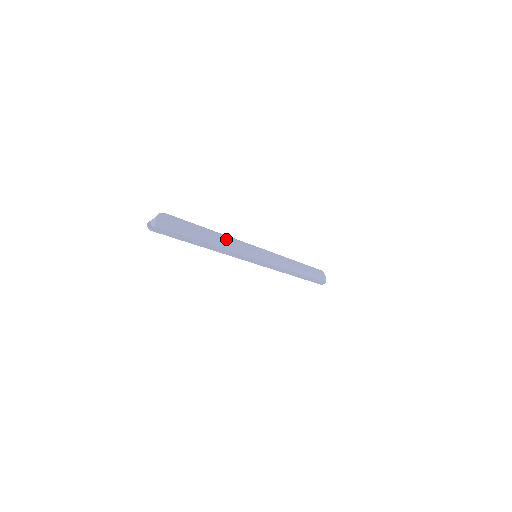
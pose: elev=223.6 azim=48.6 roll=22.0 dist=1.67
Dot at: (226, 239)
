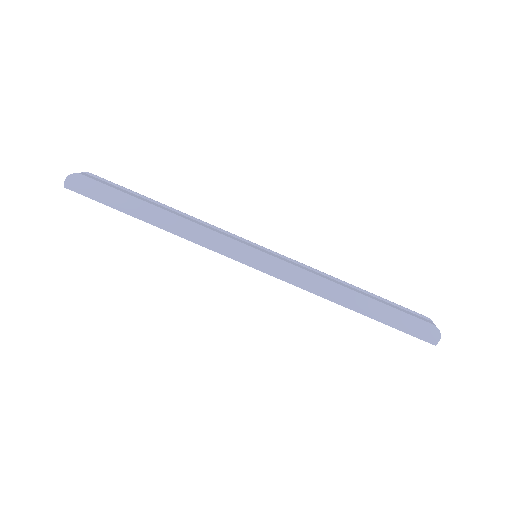
Dot at: (184, 224)
